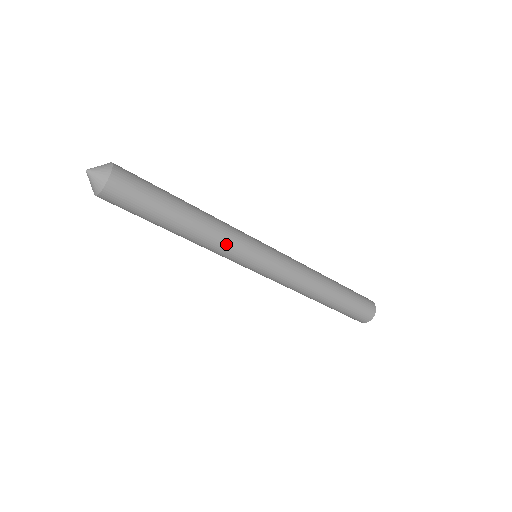
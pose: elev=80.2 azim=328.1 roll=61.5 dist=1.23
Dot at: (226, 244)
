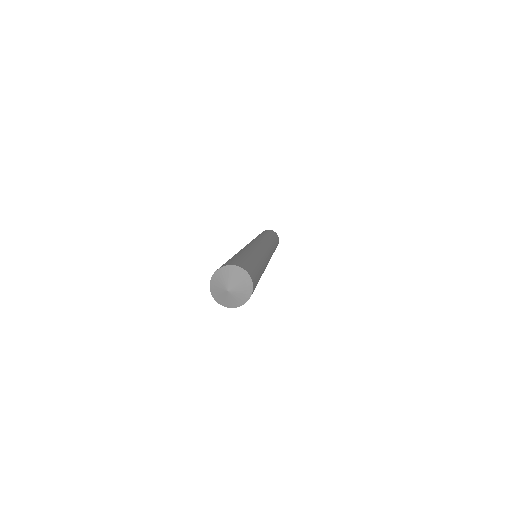
Dot at: occluded
